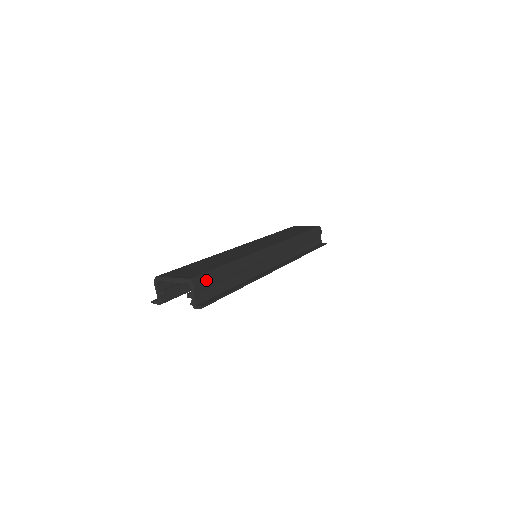
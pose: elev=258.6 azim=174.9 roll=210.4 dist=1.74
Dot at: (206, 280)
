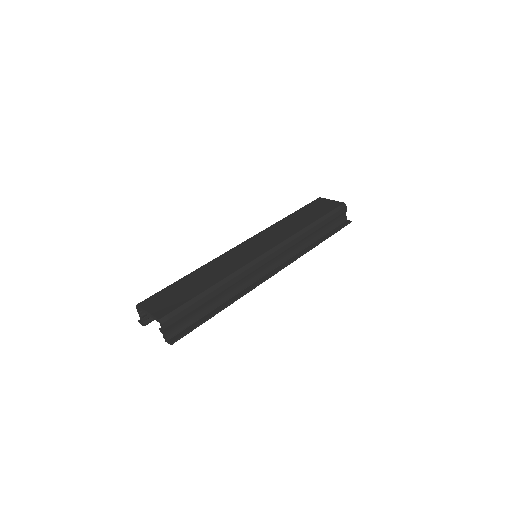
Dot at: (178, 315)
